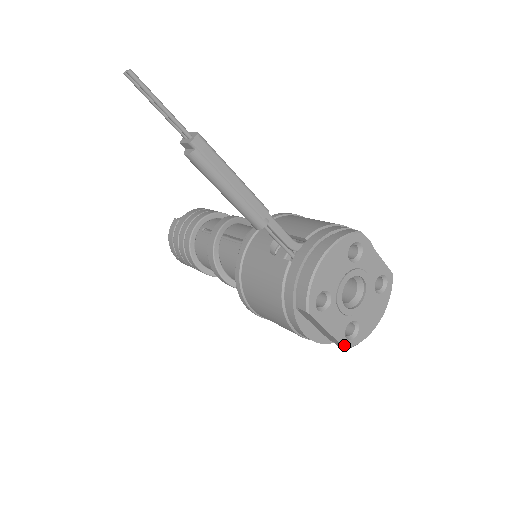
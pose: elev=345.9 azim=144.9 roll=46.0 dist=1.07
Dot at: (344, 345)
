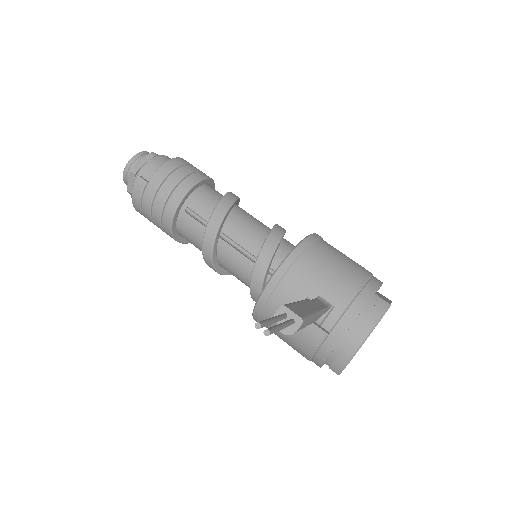
Dot at: occluded
